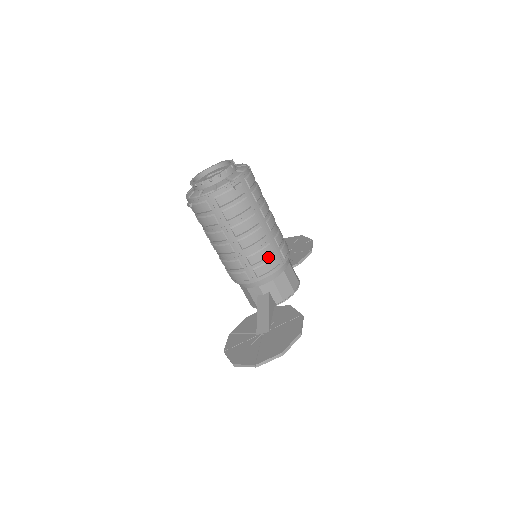
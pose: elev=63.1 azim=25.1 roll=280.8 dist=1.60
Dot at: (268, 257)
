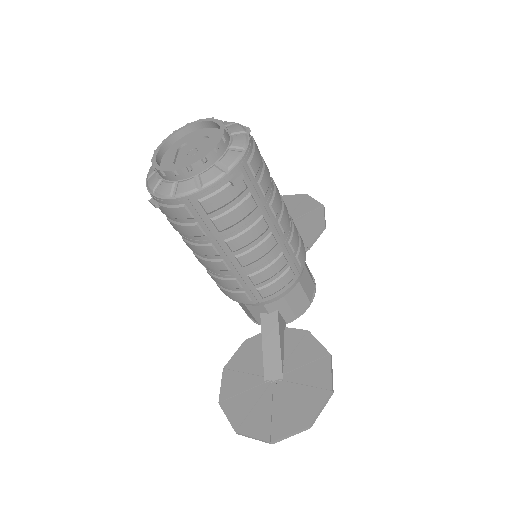
Dot at: (279, 271)
